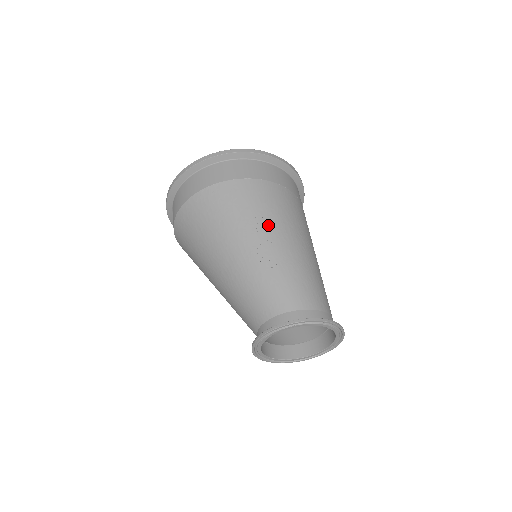
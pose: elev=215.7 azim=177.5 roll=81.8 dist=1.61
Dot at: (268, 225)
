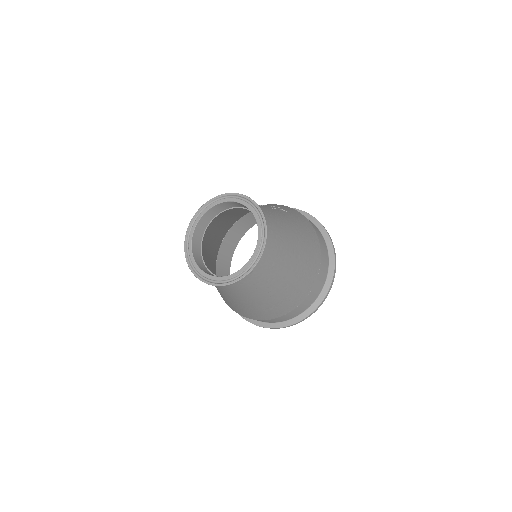
Dot at: (283, 210)
